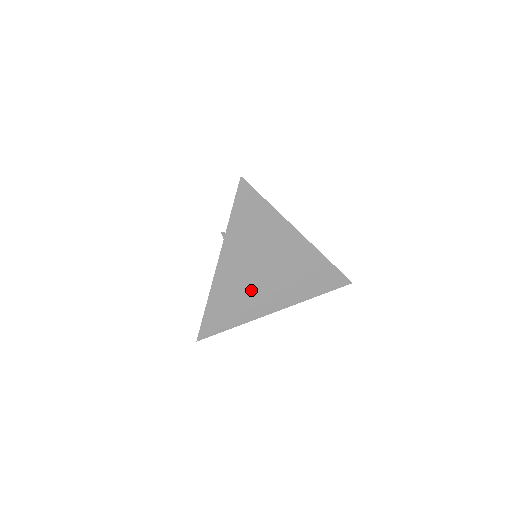
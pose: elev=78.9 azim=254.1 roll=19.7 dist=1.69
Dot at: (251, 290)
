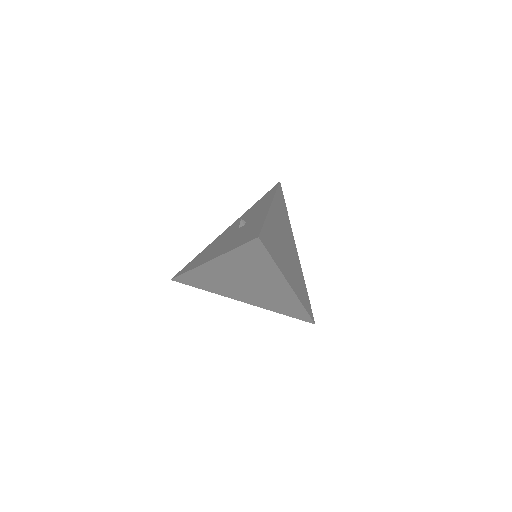
Dot at: (229, 284)
